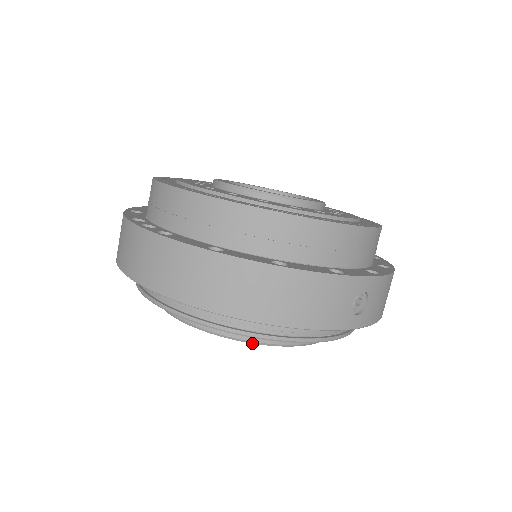
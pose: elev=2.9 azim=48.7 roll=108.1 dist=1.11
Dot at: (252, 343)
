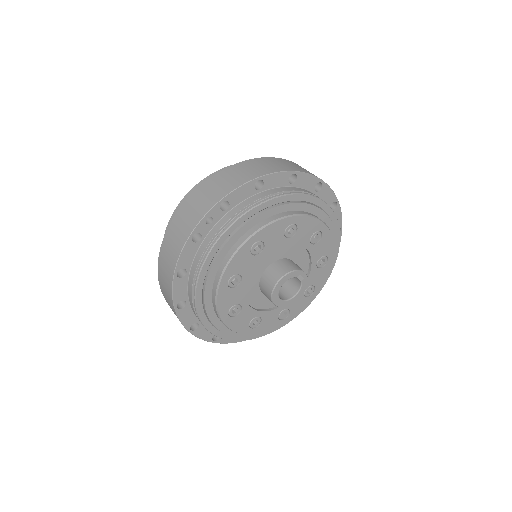
Dot at: (300, 216)
